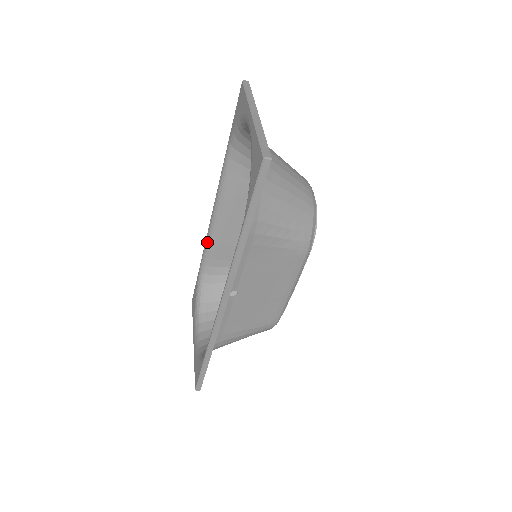
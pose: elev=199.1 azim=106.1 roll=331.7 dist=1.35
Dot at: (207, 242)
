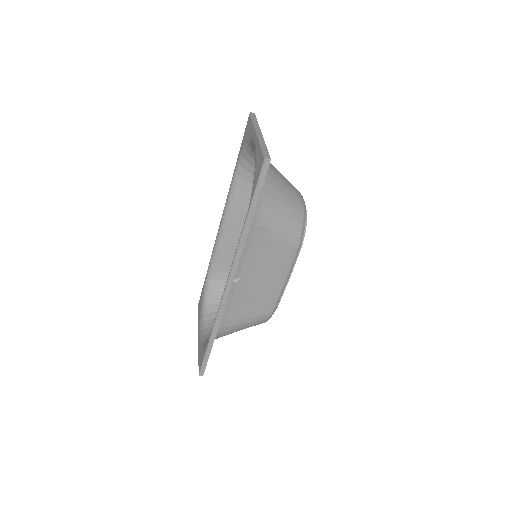
Dot at: (214, 249)
